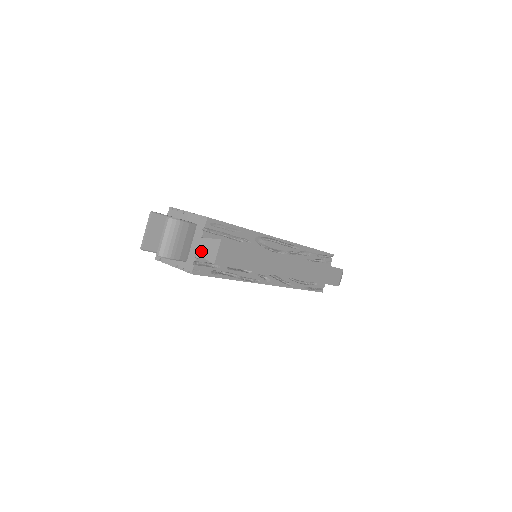
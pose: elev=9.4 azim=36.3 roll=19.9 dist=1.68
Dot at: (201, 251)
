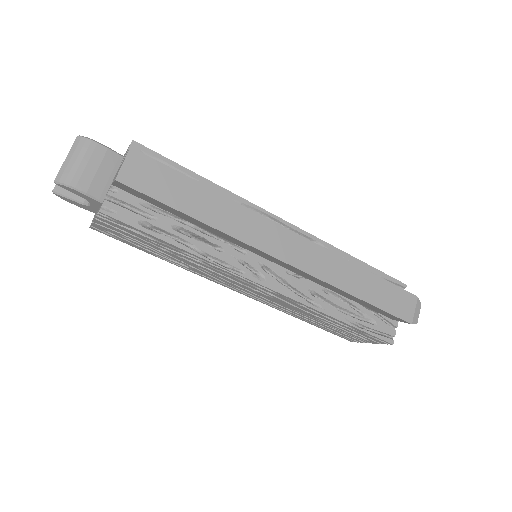
Dot at: (114, 178)
